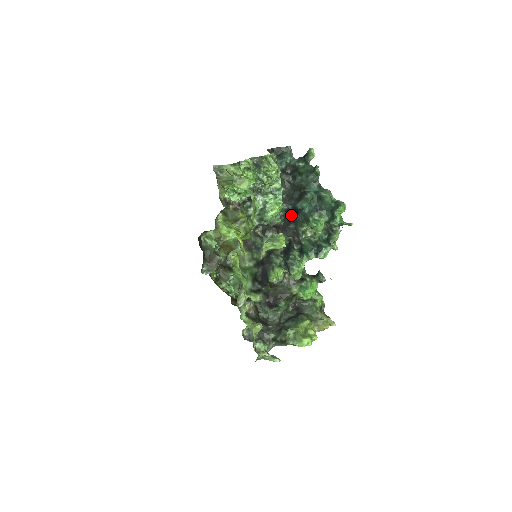
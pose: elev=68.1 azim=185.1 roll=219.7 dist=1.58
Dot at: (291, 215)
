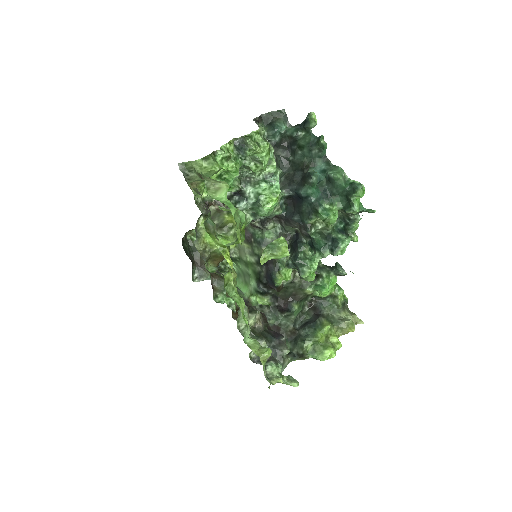
Dot at: (294, 203)
